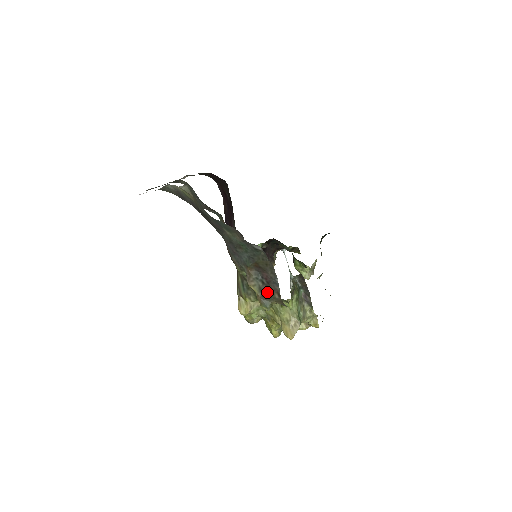
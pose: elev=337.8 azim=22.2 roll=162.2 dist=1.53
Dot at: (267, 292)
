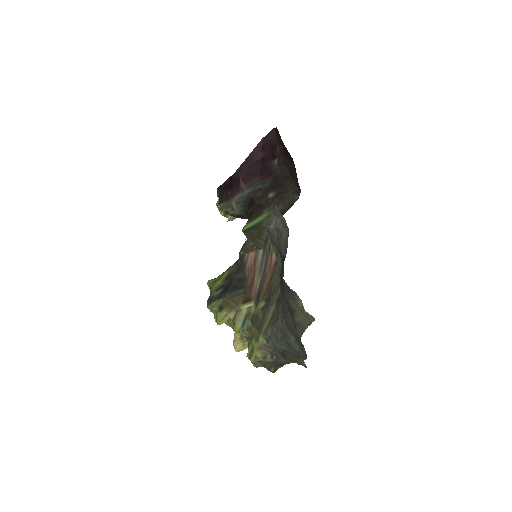
Dot at: (269, 364)
